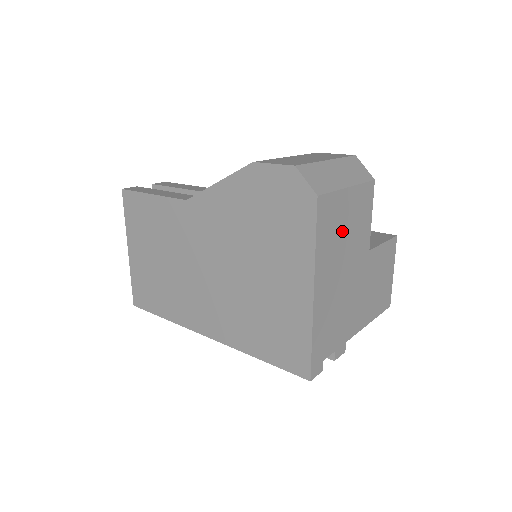
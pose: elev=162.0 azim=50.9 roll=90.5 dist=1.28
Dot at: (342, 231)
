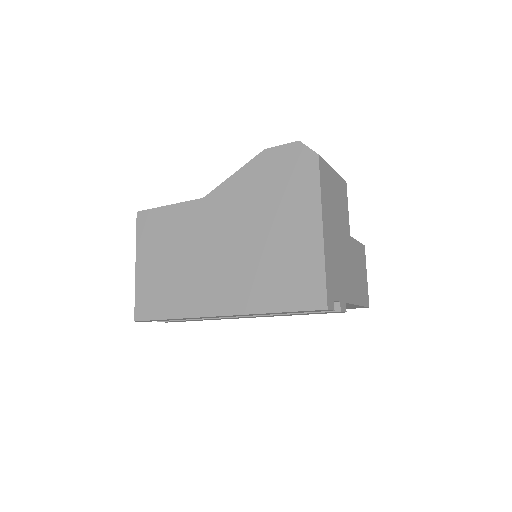
Dot at: (333, 198)
